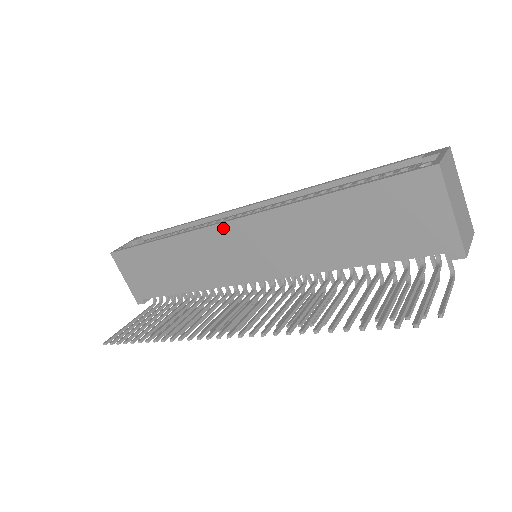
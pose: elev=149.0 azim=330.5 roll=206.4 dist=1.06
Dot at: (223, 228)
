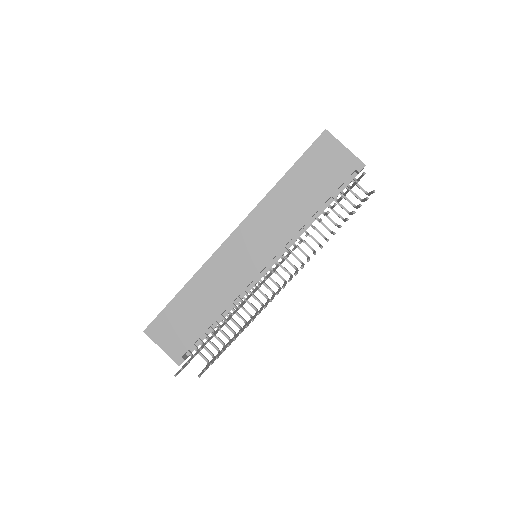
Dot at: (228, 242)
